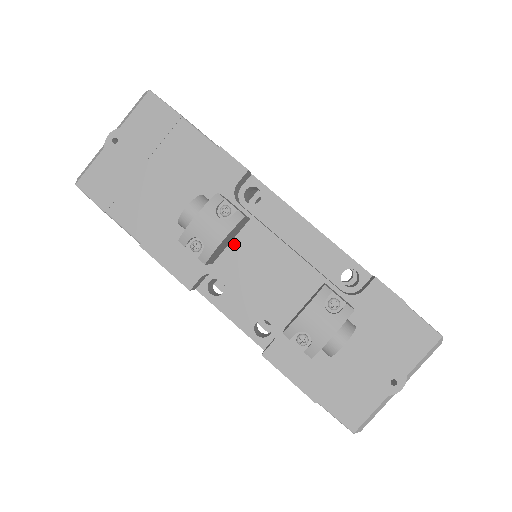
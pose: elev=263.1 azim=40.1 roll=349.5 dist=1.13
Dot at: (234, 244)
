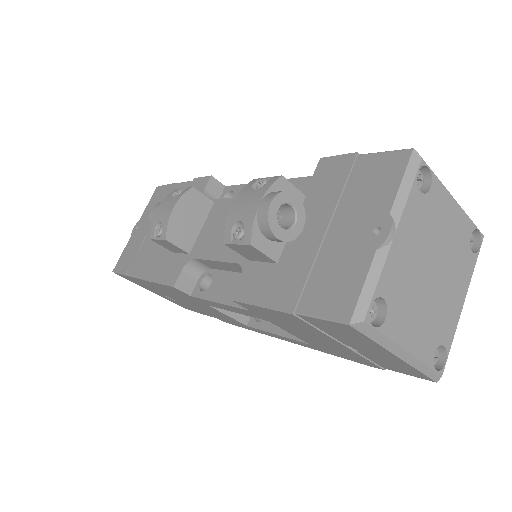
Dot at: (204, 228)
